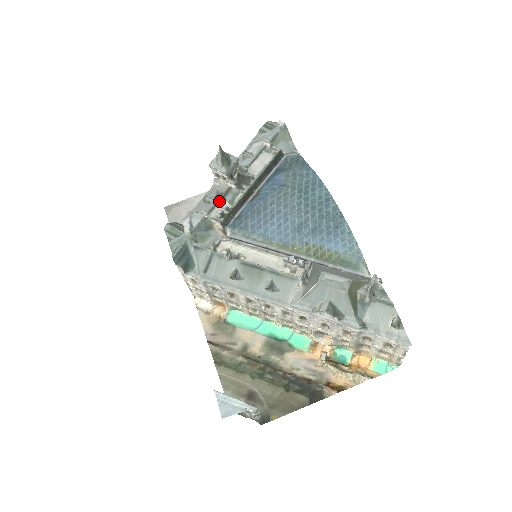
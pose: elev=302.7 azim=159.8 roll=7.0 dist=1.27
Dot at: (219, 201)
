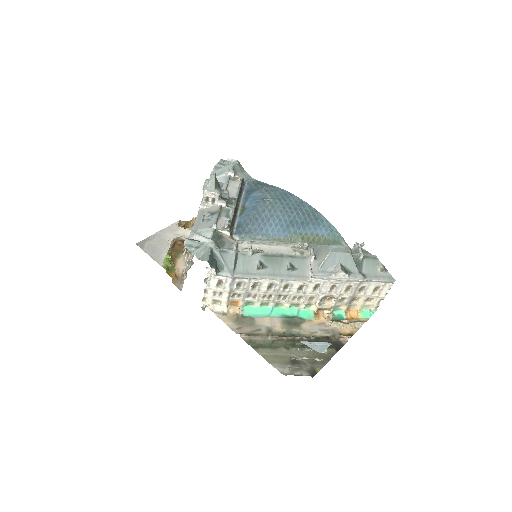
Dot at: (218, 217)
